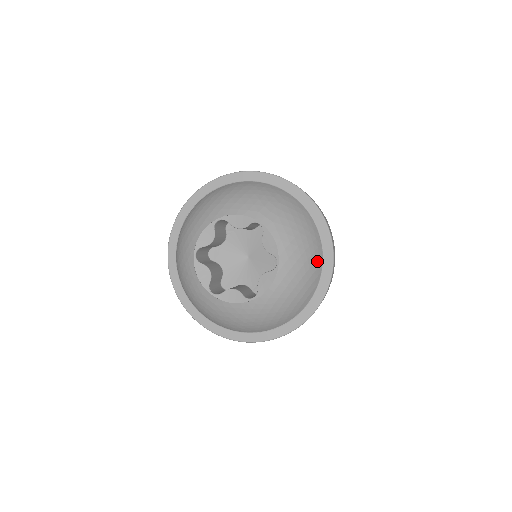
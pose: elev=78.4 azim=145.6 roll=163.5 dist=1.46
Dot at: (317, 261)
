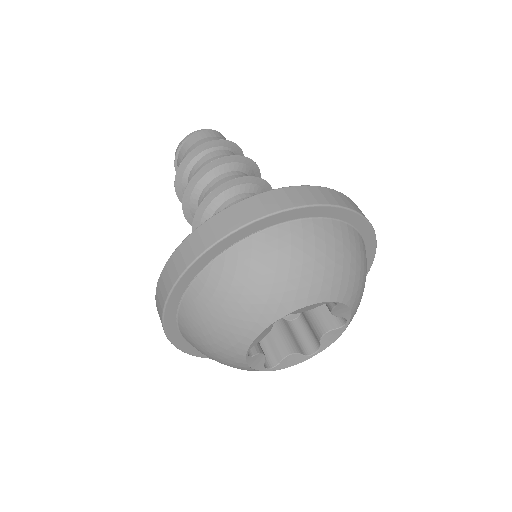
Dot at: occluded
